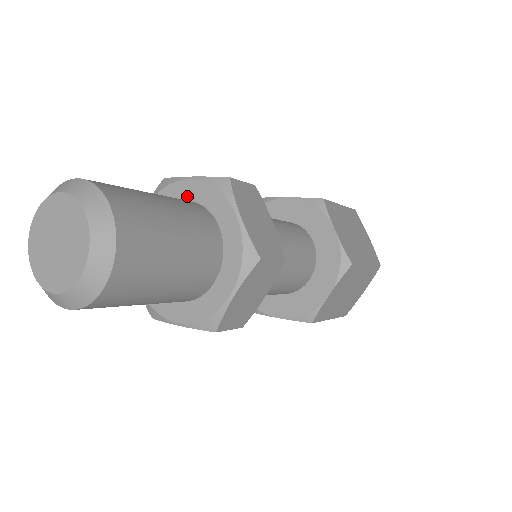
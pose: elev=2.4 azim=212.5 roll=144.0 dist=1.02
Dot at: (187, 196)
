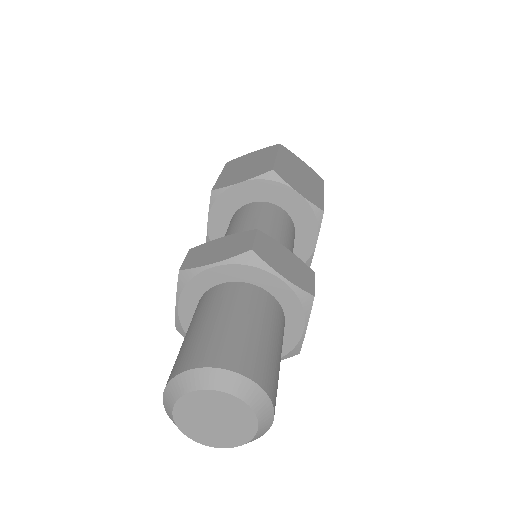
Dot at: (271, 289)
